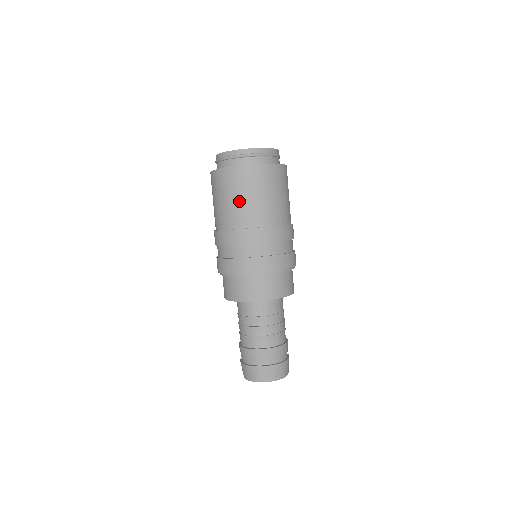
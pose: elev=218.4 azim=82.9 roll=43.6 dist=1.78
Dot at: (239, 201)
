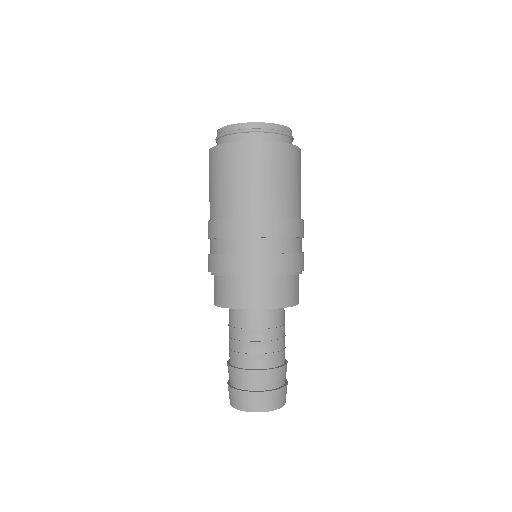
Dot at: (251, 184)
